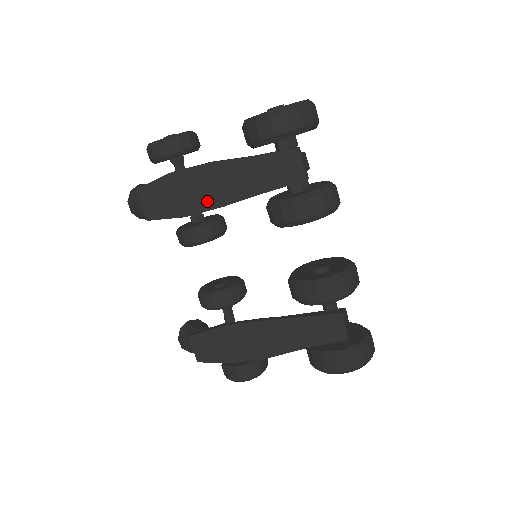
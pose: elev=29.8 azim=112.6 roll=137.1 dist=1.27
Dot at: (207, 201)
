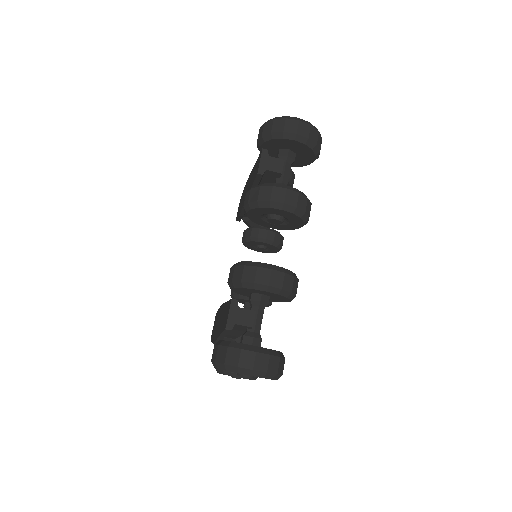
Dot at: occluded
